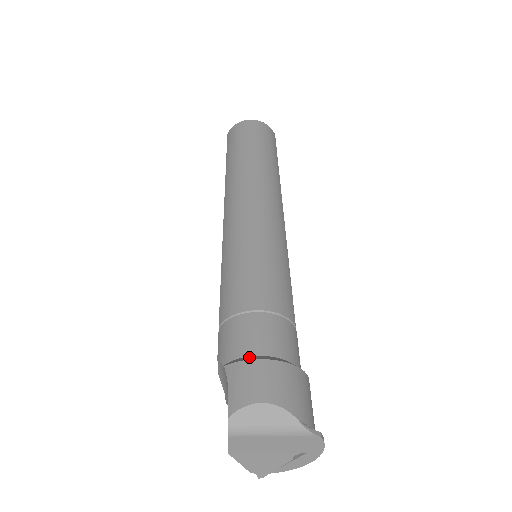
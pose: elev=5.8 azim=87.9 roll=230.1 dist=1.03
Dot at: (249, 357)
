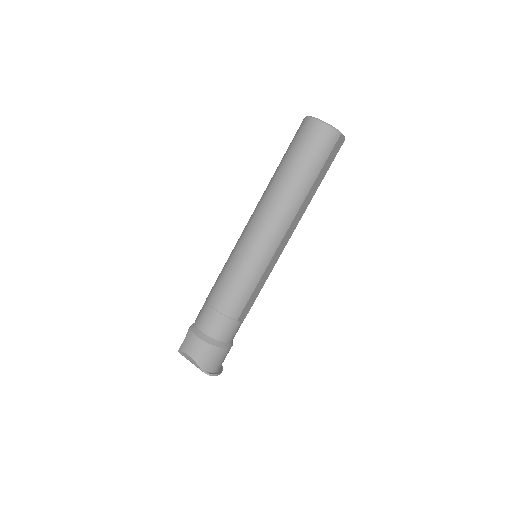
Dot at: (198, 331)
